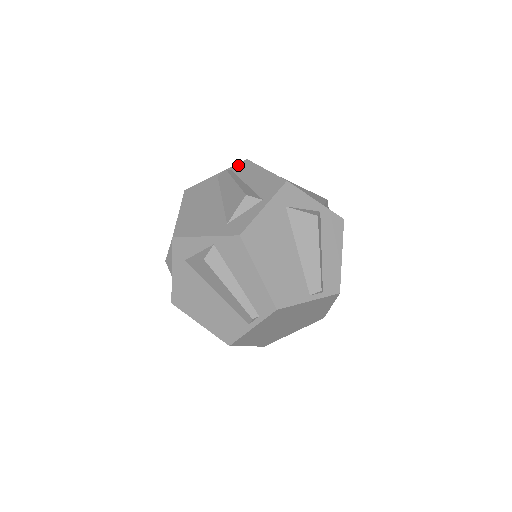
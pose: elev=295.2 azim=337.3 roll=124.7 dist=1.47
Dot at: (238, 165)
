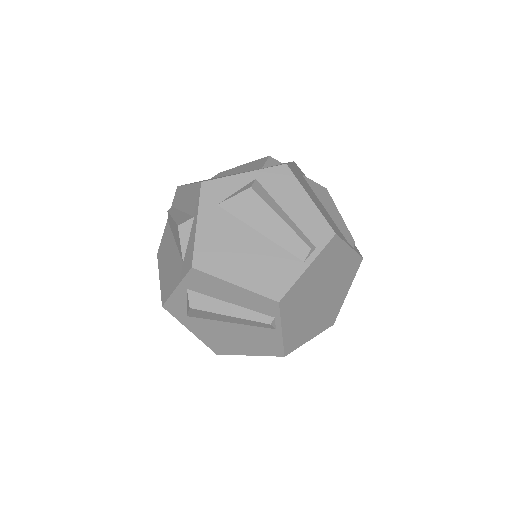
Dot at: occluded
